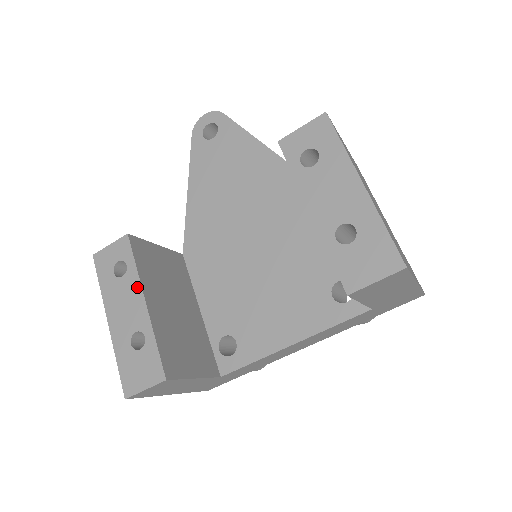
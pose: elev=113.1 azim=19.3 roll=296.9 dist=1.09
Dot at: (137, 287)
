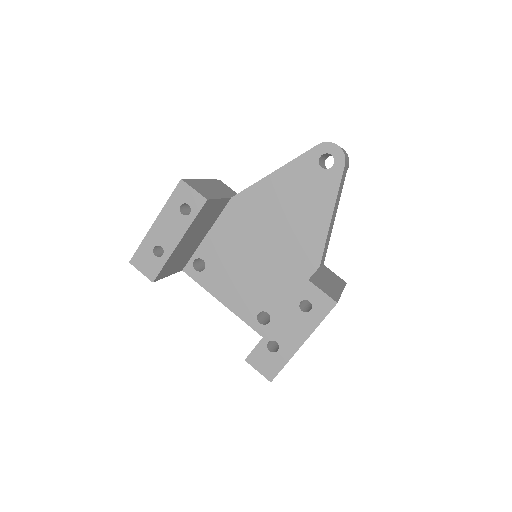
Dot at: (183, 231)
